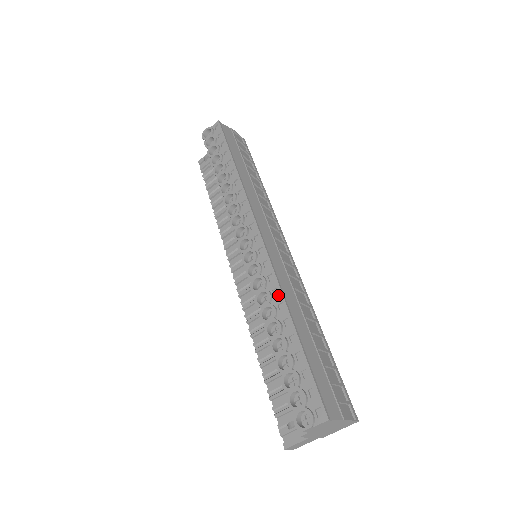
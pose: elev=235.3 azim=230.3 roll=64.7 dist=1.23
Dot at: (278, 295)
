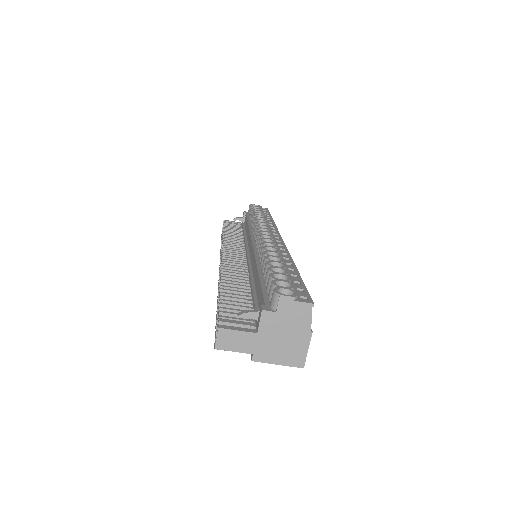
Dot at: (286, 255)
